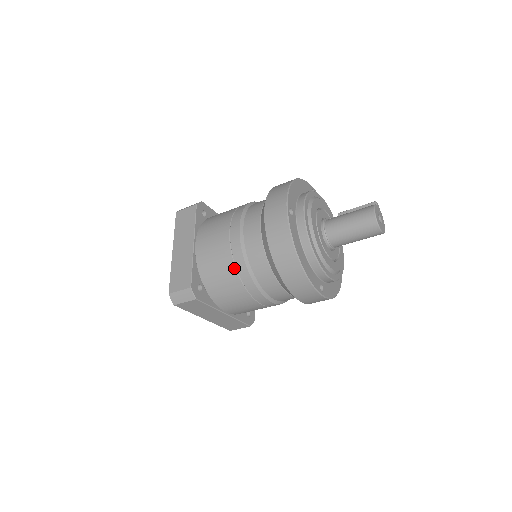
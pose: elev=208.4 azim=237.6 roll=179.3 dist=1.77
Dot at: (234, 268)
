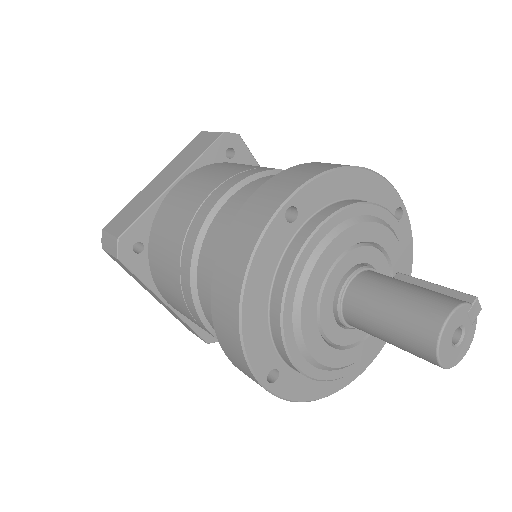
Dot at: (180, 250)
